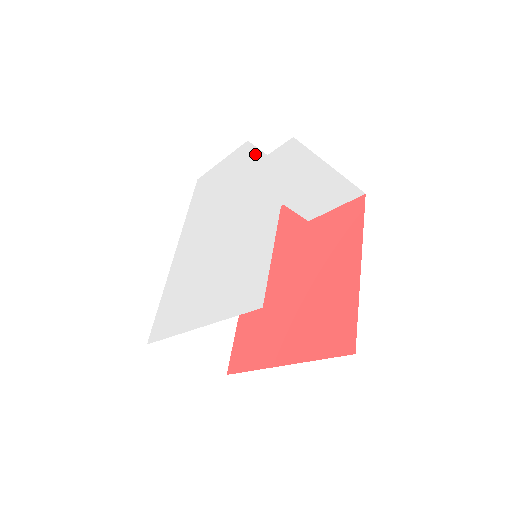
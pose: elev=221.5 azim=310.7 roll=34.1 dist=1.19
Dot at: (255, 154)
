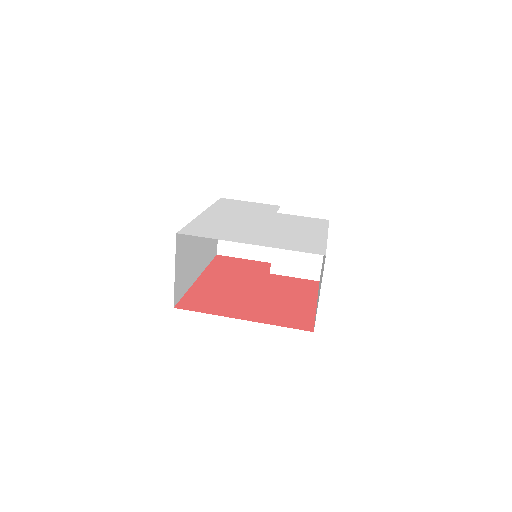
Dot at: occluded
